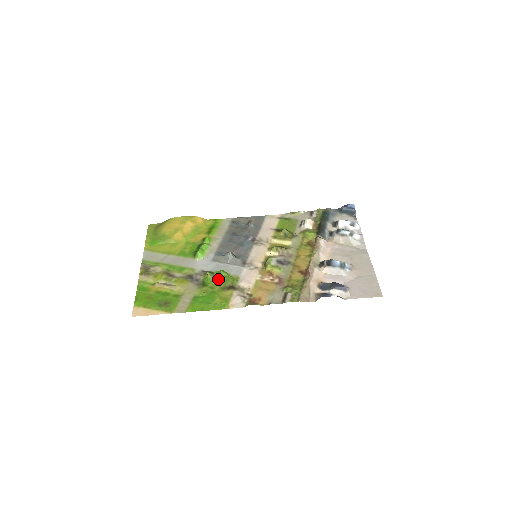
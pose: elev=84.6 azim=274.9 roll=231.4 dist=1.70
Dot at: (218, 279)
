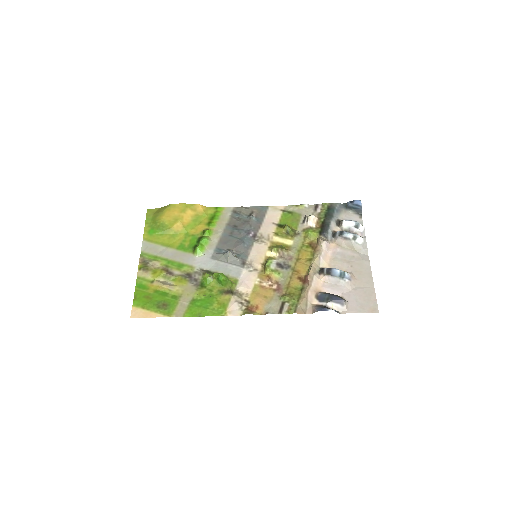
Dot at: (217, 281)
